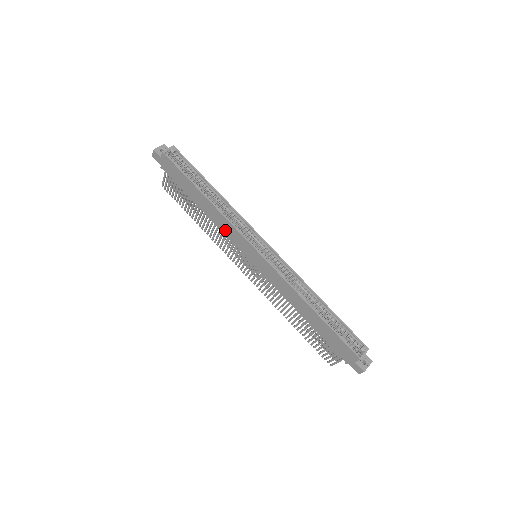
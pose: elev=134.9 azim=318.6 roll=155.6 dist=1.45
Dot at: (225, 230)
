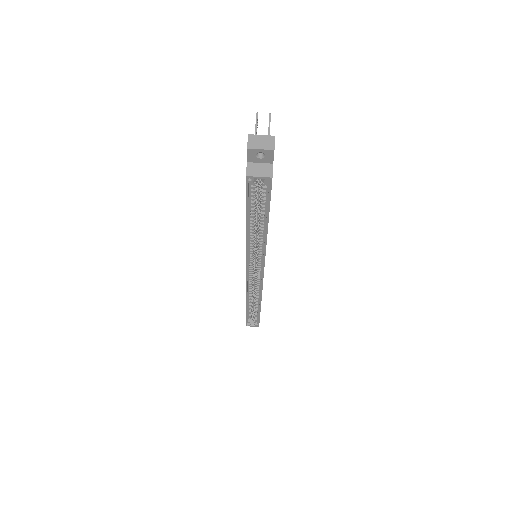
Dot at: occluded
